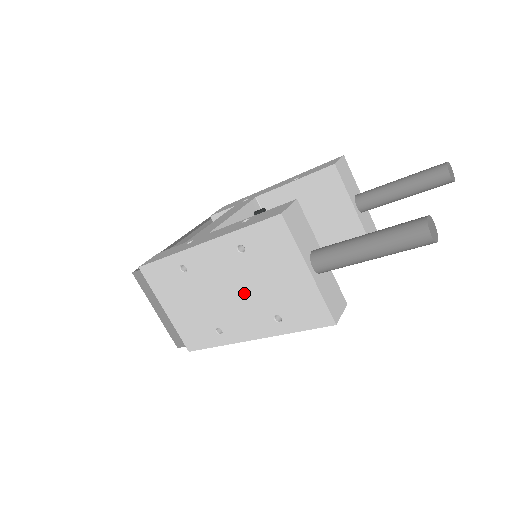
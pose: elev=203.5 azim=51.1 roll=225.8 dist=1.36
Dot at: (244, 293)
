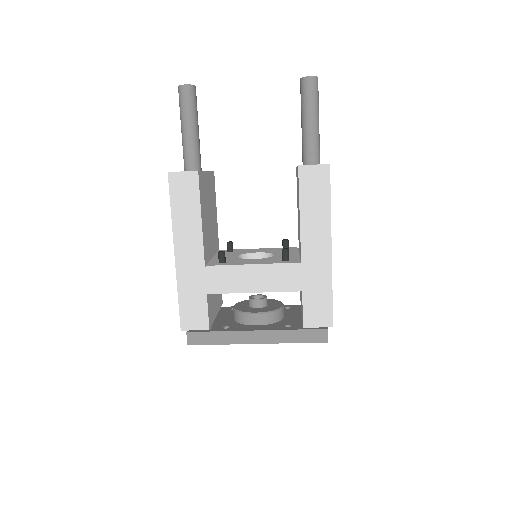
Dot at: occluded
